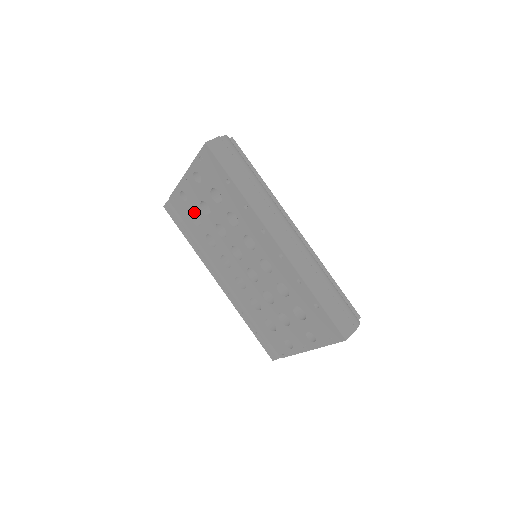
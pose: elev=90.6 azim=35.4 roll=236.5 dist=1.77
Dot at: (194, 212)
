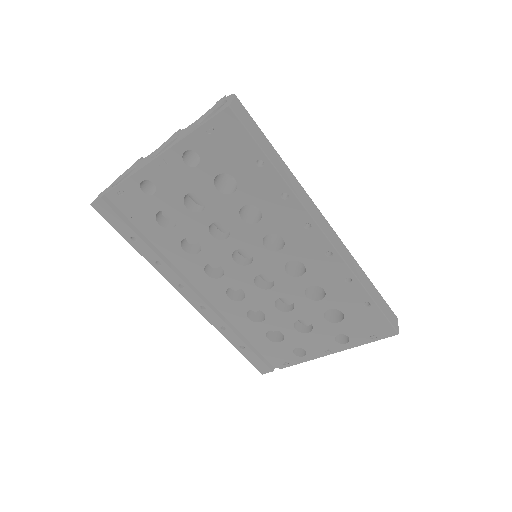
Dot at: (166, 209)
